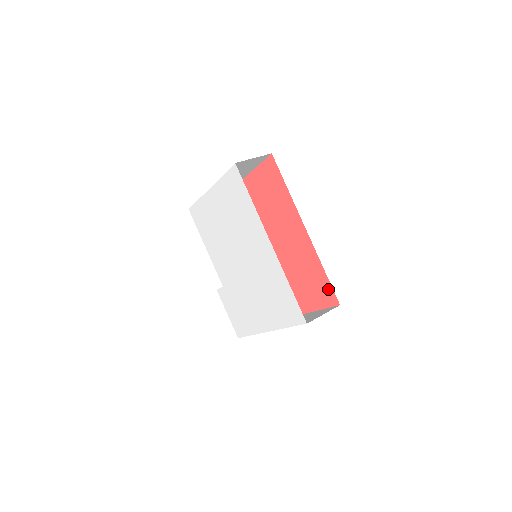
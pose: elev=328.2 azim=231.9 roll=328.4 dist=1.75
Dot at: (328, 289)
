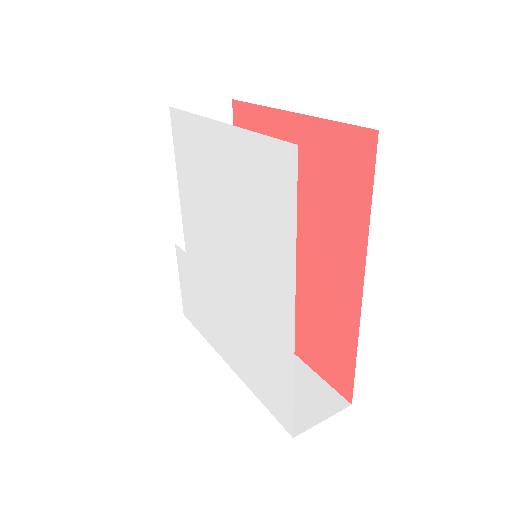
Dot at: (346, 375)
